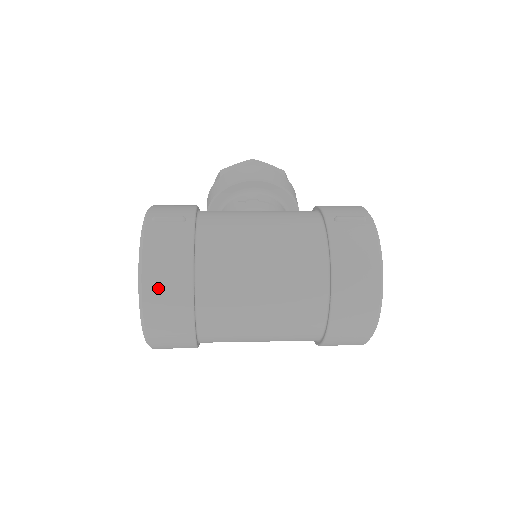
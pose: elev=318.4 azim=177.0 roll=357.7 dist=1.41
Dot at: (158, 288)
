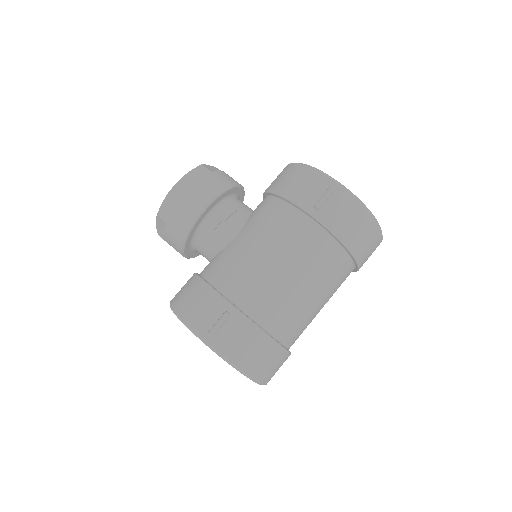
Dot at: (262, 368)
